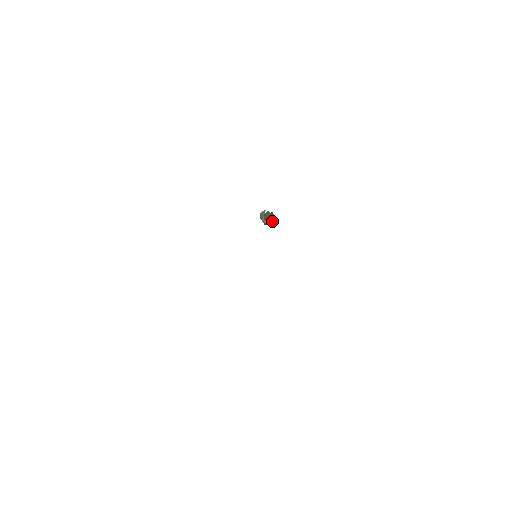
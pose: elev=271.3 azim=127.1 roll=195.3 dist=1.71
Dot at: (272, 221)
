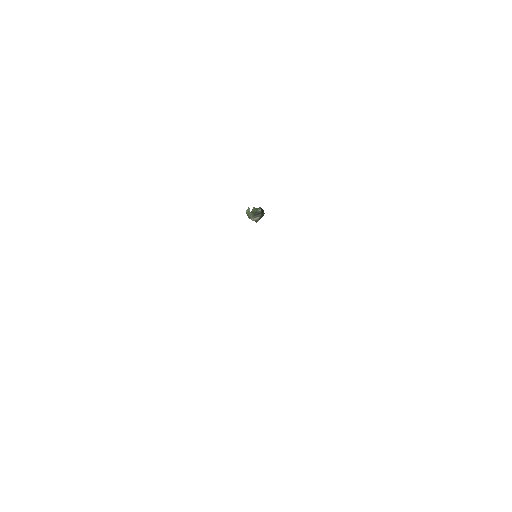
Dot at: (263, 215)
